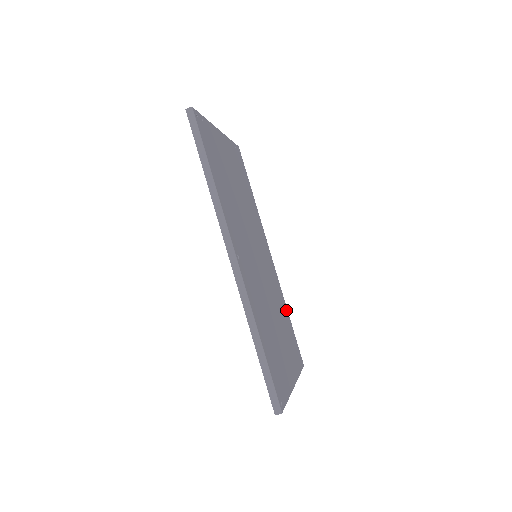
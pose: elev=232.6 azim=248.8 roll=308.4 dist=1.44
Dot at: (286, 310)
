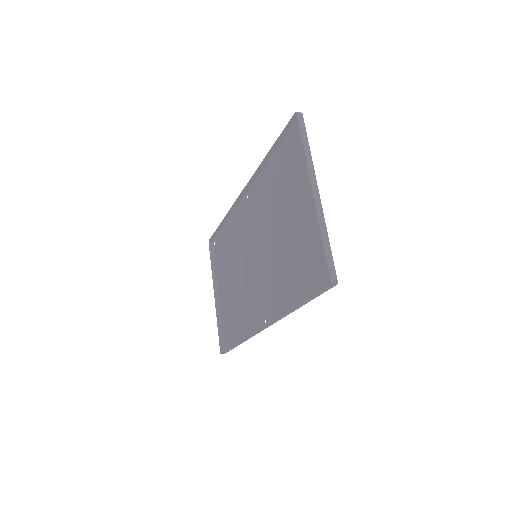
Dot at: (229, 224)
